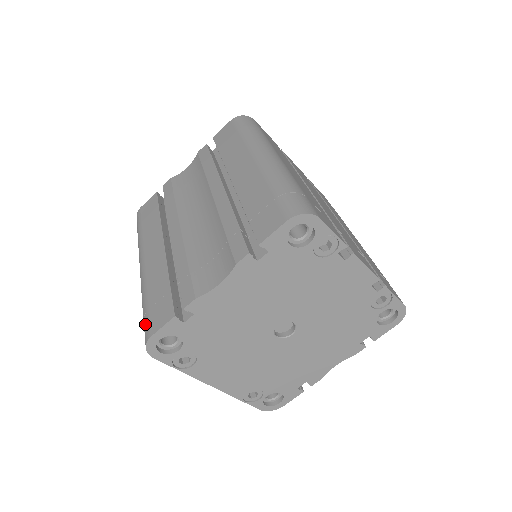
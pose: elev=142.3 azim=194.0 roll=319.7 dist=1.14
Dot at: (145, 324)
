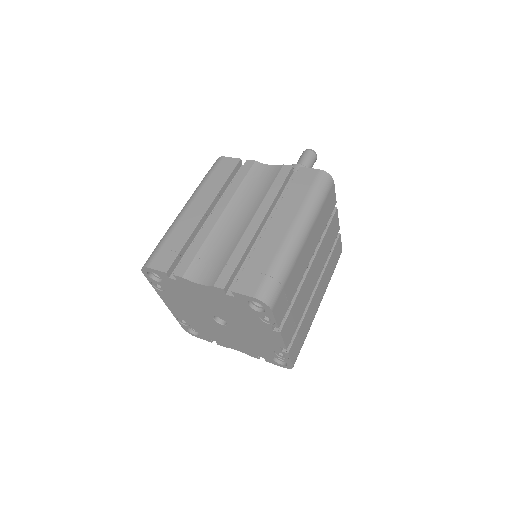
Dot at: (153, 254)
